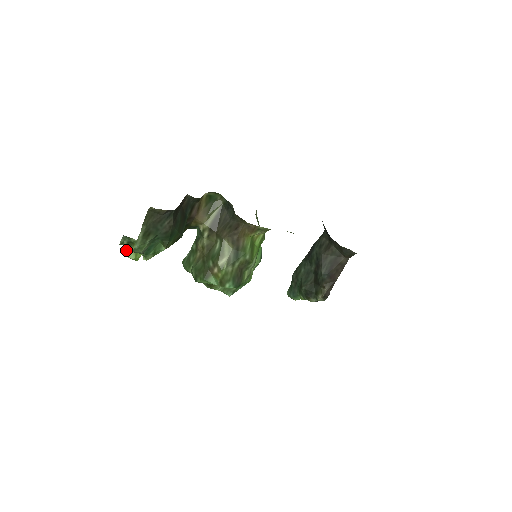
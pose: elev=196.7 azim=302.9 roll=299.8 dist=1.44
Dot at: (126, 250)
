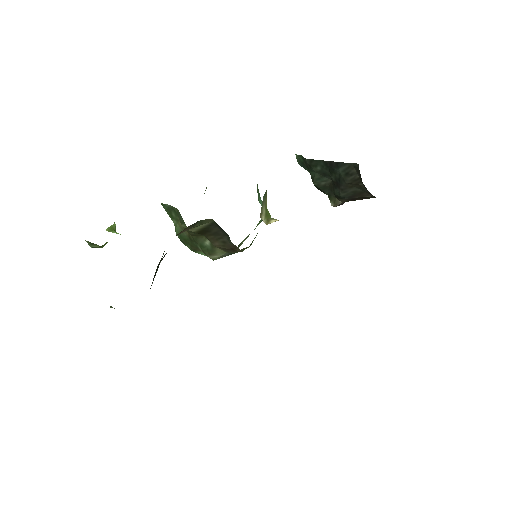
Dot at: (89, 244)
